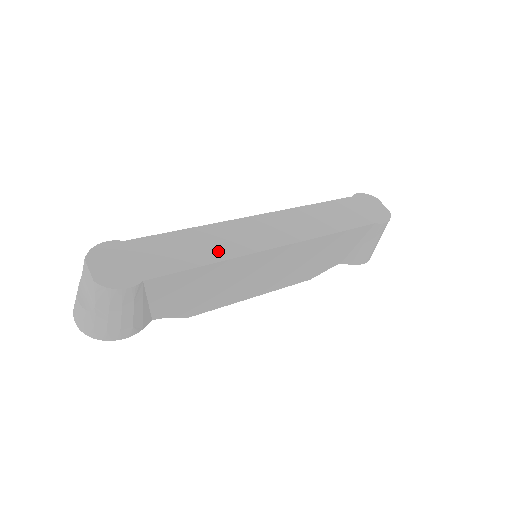
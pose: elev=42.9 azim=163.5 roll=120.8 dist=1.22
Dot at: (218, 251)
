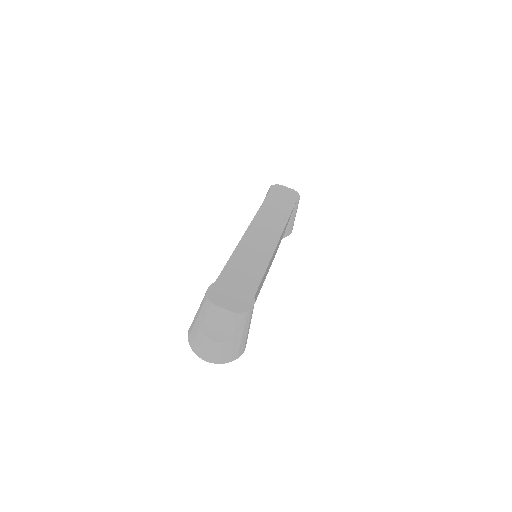
Dot at: (260, 258)
